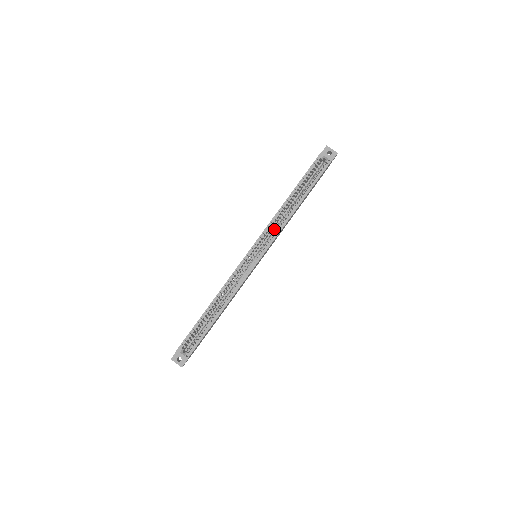
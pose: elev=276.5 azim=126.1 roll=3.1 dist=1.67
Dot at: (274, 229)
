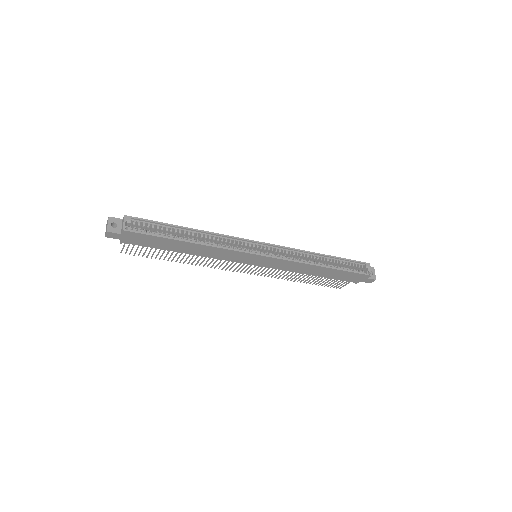
Dot at: occluded
